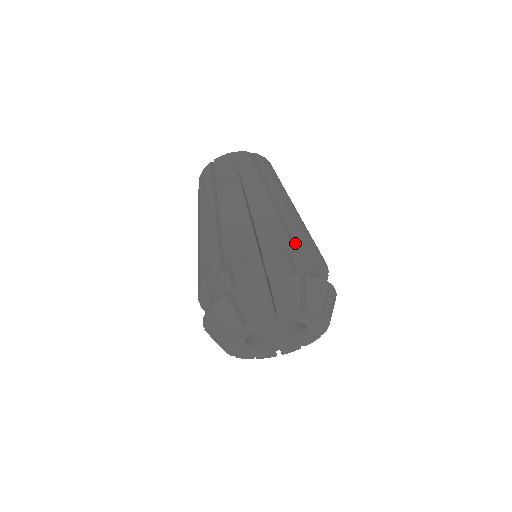
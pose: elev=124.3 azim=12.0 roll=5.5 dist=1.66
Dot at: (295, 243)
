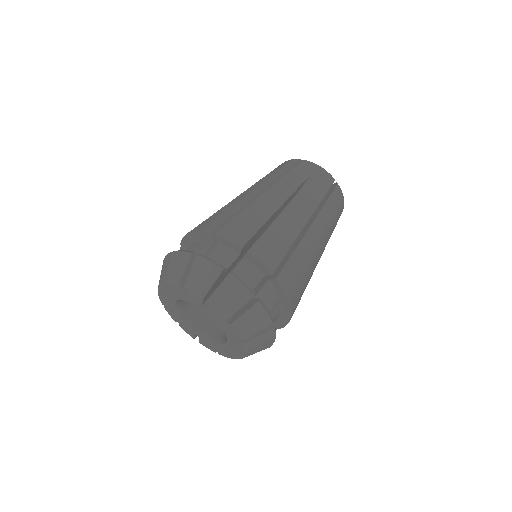
Dot at: (221, 229)
